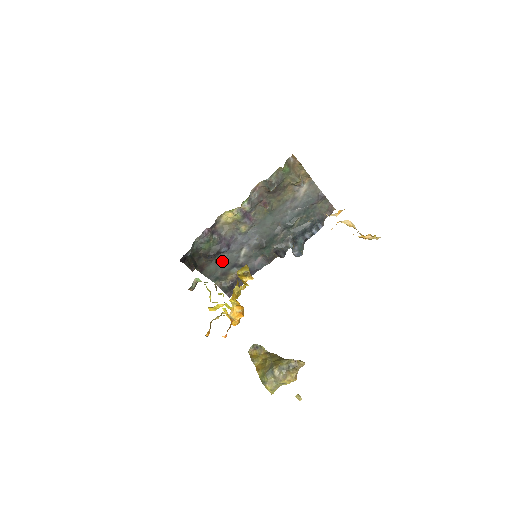
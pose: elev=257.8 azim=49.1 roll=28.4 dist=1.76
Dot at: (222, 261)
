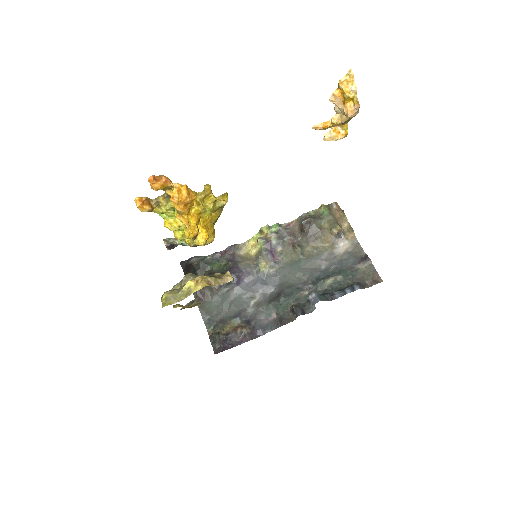
Dot at: (226, 301)
